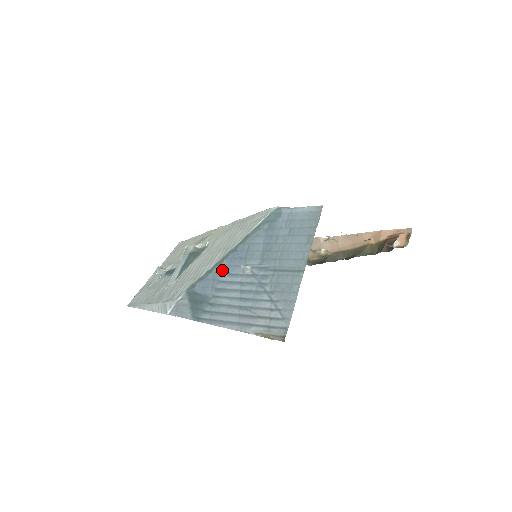
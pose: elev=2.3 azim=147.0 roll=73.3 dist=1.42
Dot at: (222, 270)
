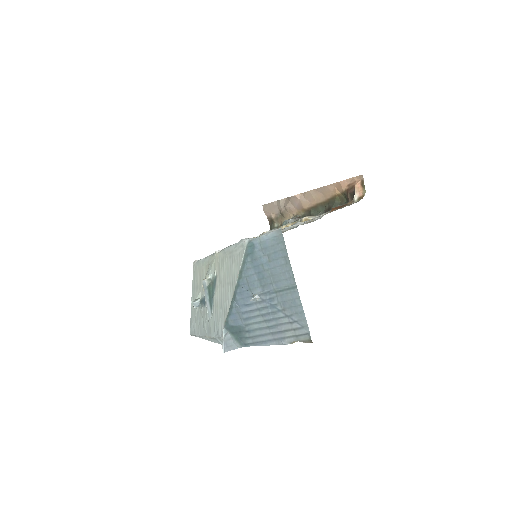
Dot at: (239, 304)
